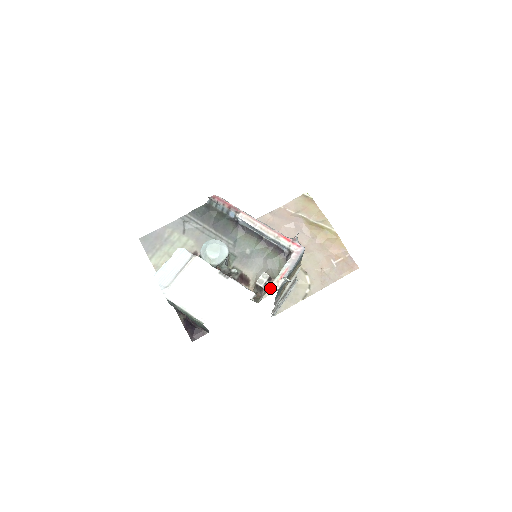
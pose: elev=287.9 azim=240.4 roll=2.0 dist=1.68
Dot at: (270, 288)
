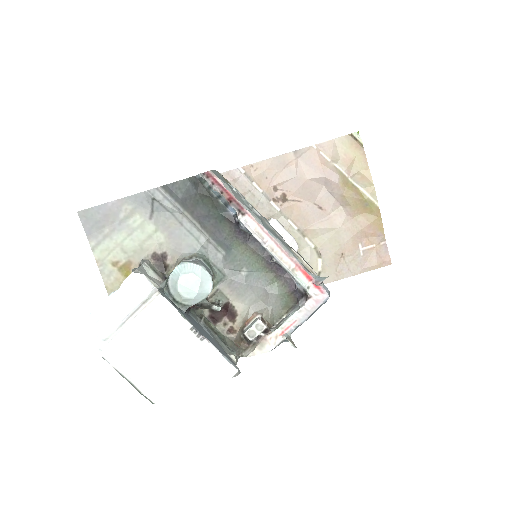
Dot at: (263, 343)
